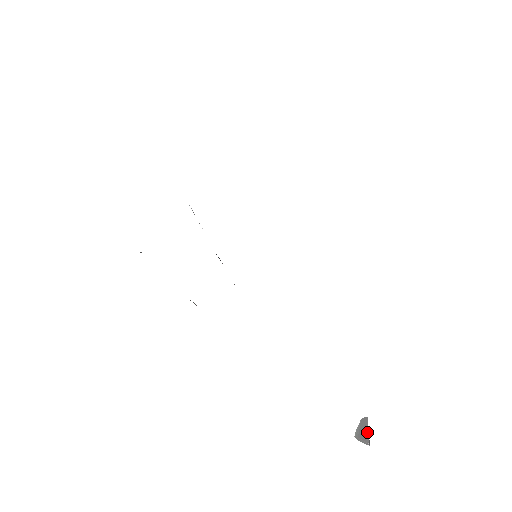
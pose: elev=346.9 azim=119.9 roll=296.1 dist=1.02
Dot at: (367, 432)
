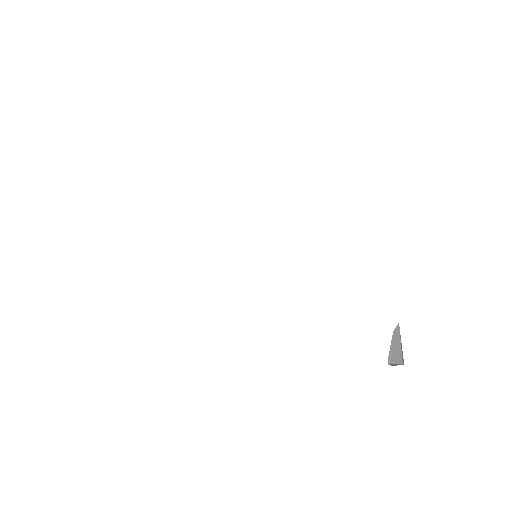
Dot at: (400, 347)
